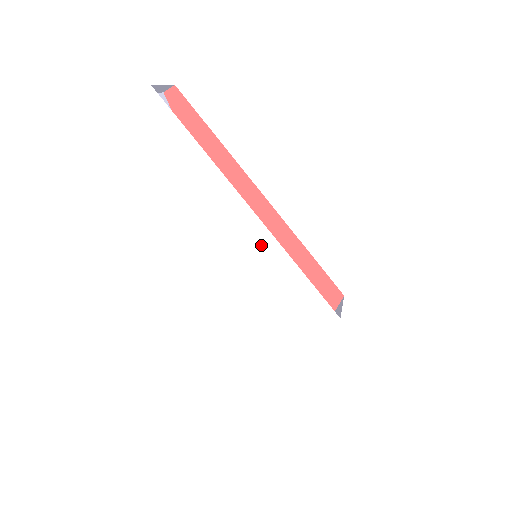
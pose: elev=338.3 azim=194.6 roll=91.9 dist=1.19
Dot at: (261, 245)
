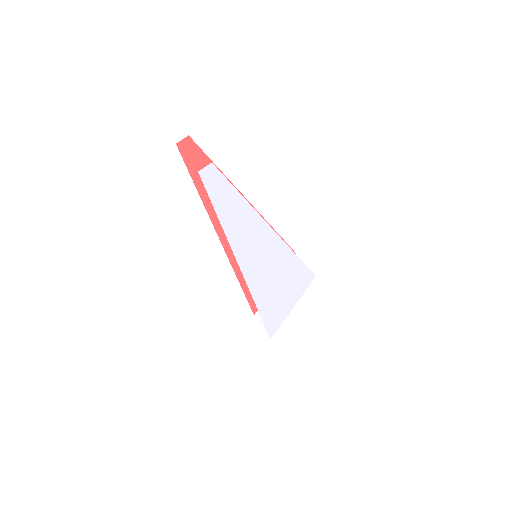
Dot at: (277, 254)
